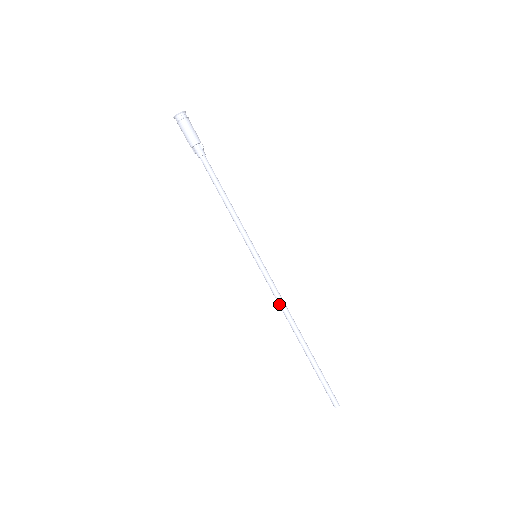
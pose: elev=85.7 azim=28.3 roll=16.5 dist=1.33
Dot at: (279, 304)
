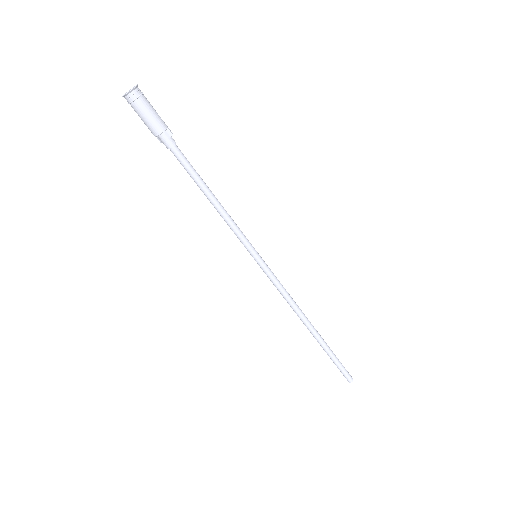
Dot at: (287, 301)
